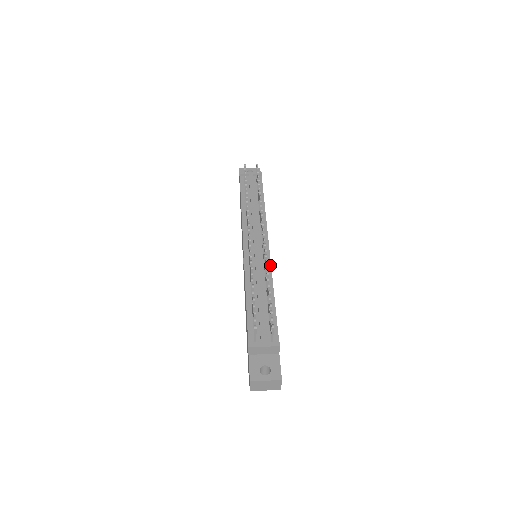
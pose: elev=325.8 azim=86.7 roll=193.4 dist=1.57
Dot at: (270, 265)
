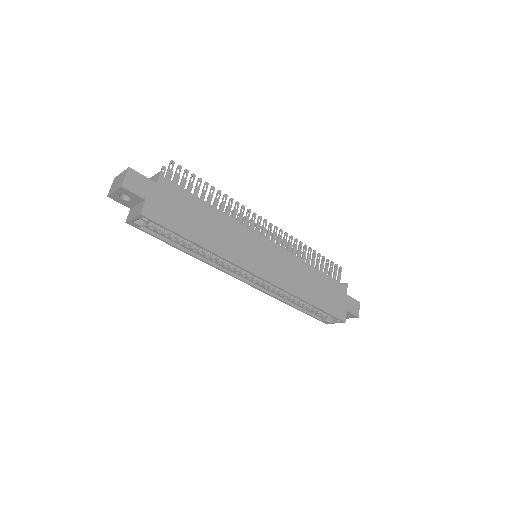
Dot at: (247, 227)
